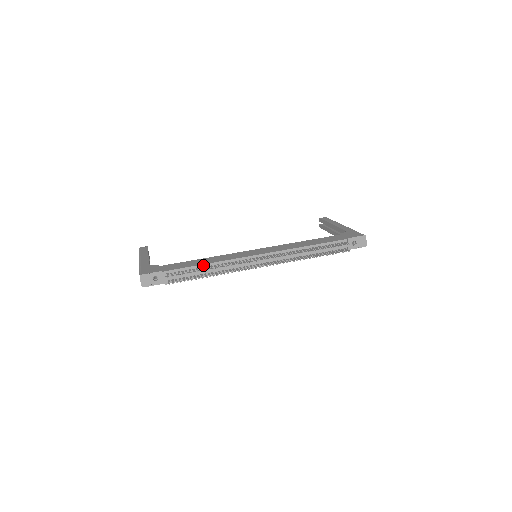
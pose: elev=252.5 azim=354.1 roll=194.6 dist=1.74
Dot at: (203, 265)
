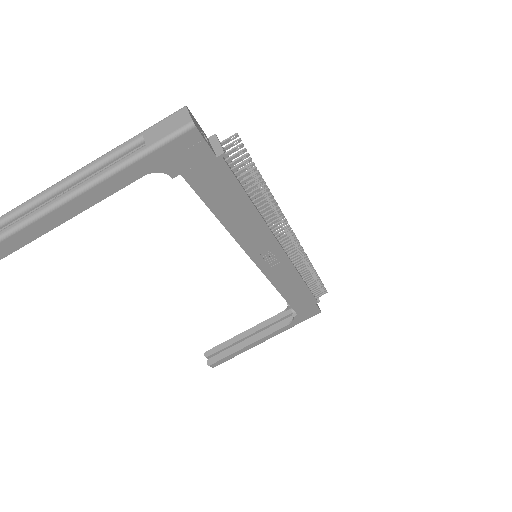
Dot at: occluded
